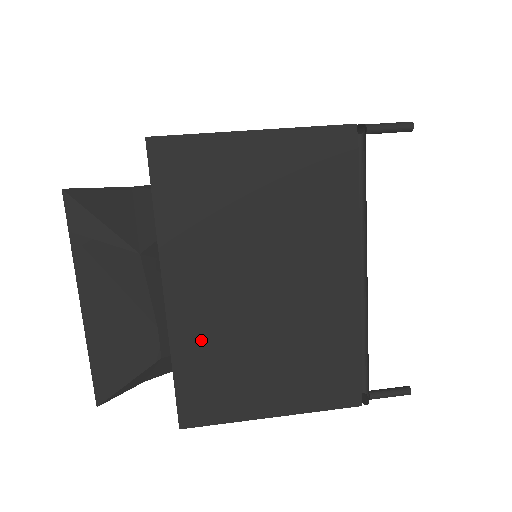
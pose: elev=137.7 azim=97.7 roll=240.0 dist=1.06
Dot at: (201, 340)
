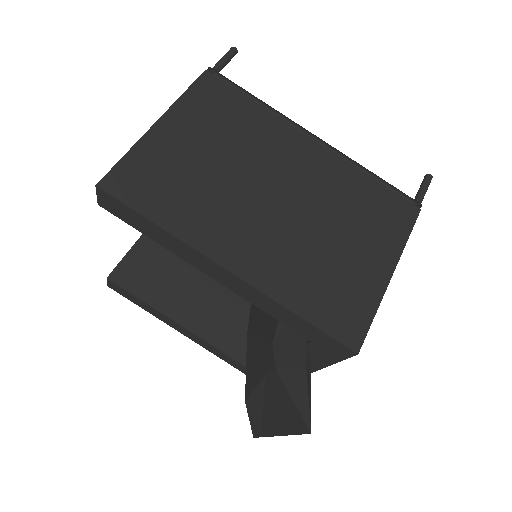
Dot at: occluded
